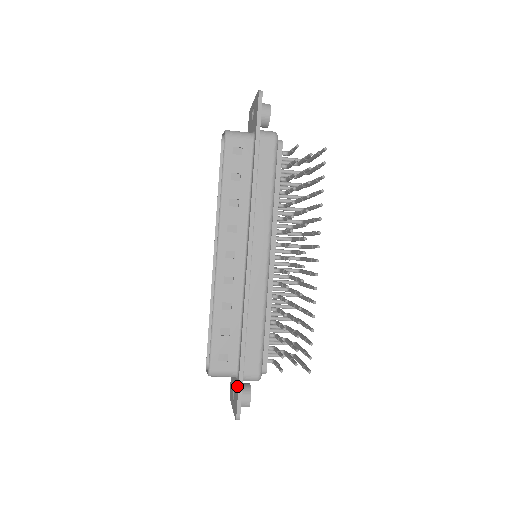
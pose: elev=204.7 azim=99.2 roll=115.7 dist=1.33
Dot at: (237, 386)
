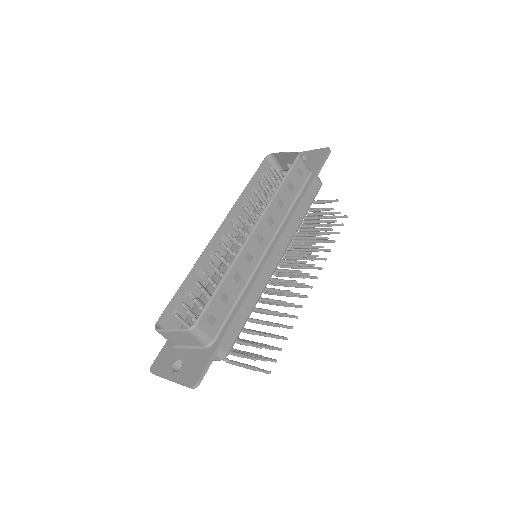
Dot at: (207, 354)
